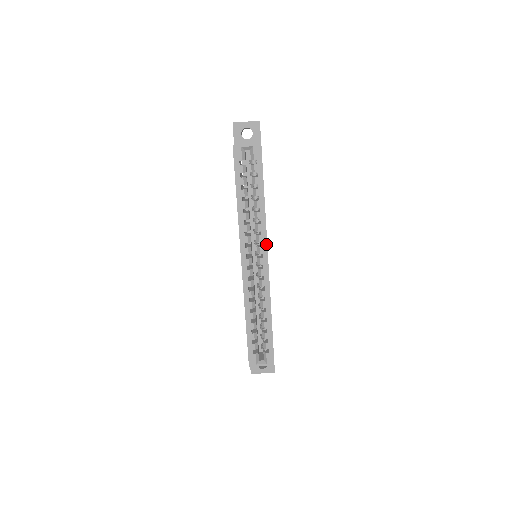
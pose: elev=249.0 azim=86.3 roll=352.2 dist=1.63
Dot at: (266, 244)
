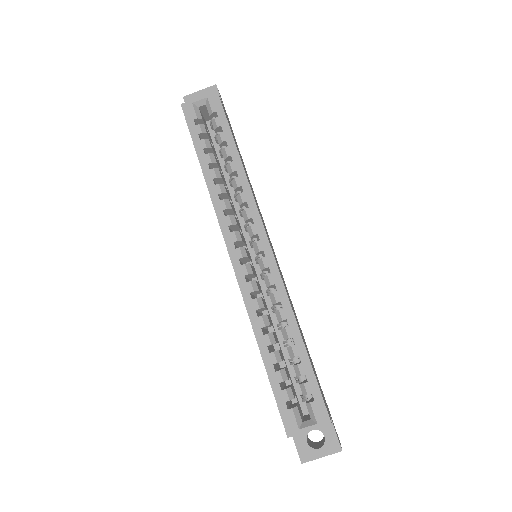
Dot at: (259, 218)
